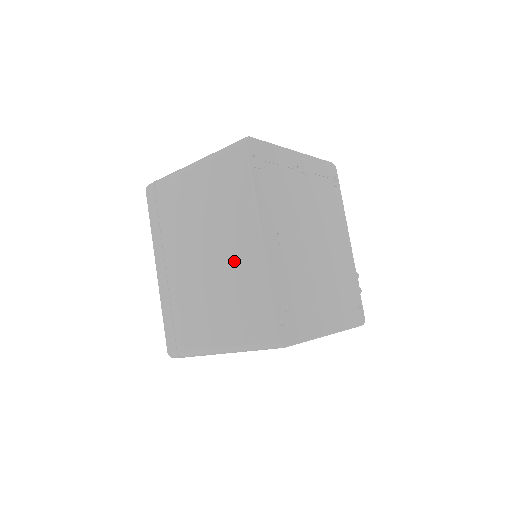
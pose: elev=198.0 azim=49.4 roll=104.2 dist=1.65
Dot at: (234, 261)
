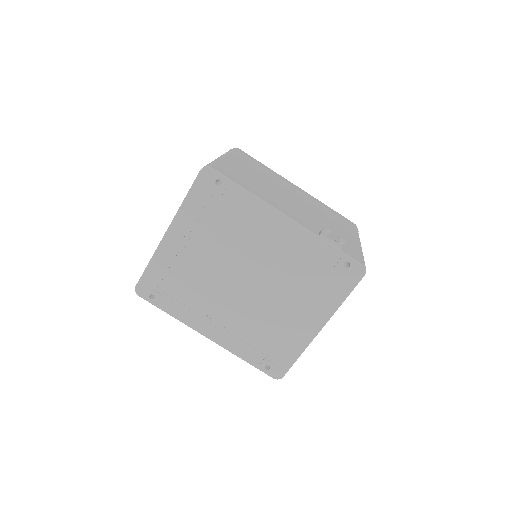
Dot at: occluded
